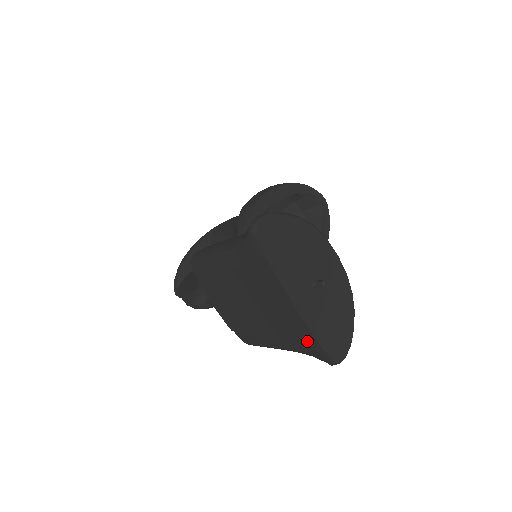
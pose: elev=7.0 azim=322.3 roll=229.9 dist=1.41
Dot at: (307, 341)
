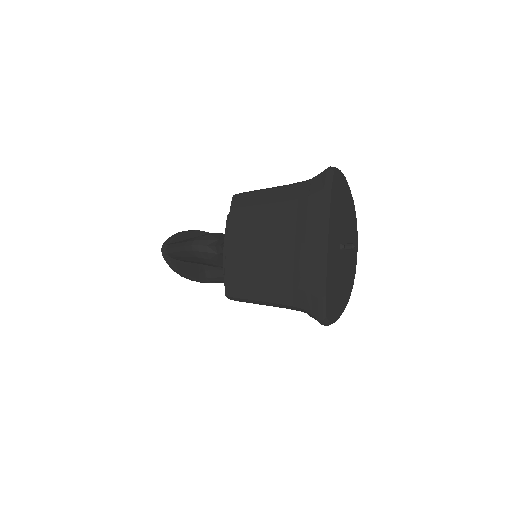
Dot at: (313, 285)
